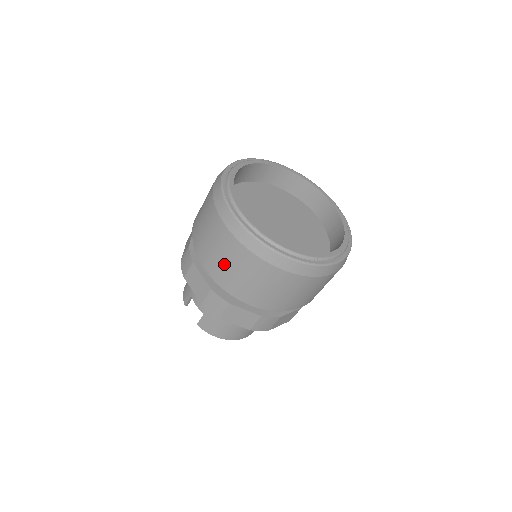
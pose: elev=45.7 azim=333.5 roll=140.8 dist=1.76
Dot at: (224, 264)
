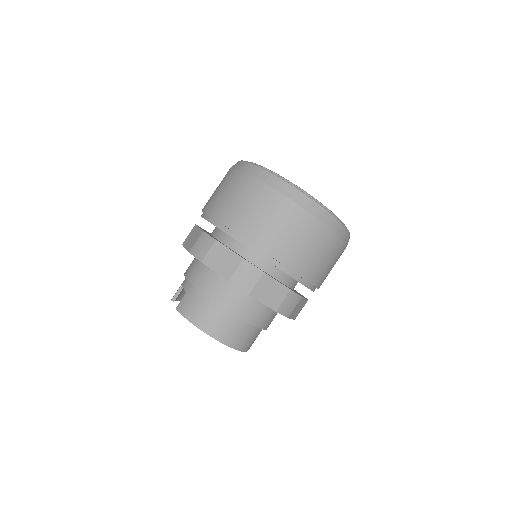
Dot at: (222, 197)
